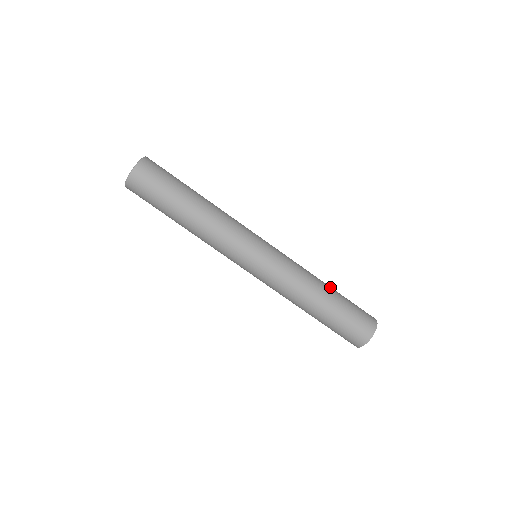
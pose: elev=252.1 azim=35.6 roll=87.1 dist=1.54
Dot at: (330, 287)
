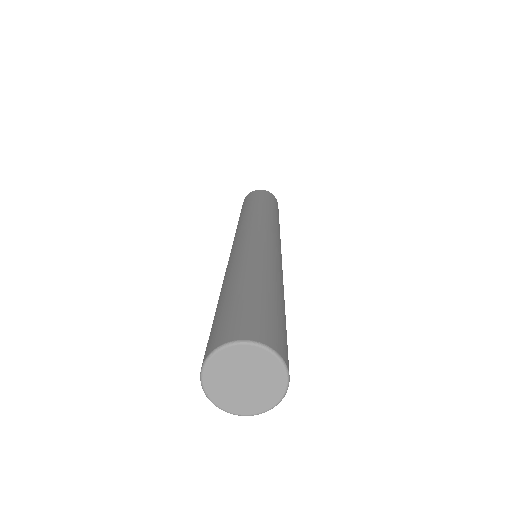
Dot at: occluded
